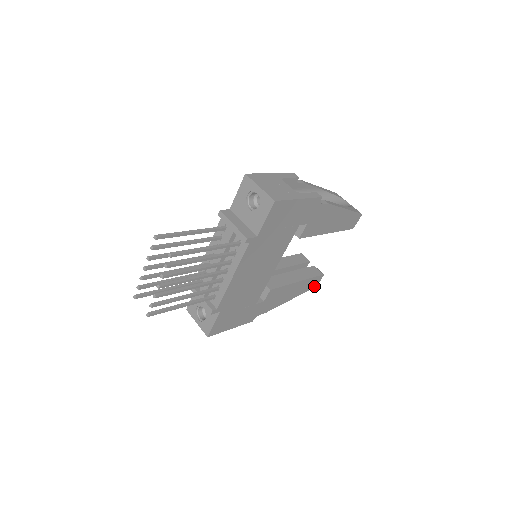
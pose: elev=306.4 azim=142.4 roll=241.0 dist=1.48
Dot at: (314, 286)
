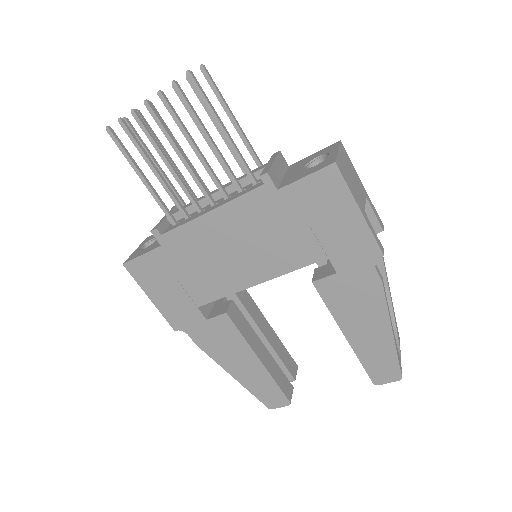
Dot at: (268, 404)
